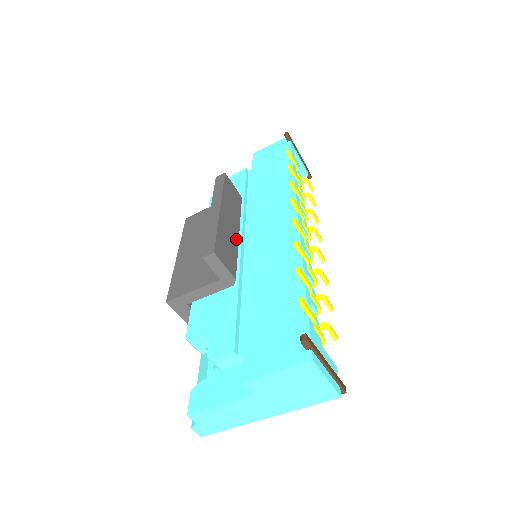
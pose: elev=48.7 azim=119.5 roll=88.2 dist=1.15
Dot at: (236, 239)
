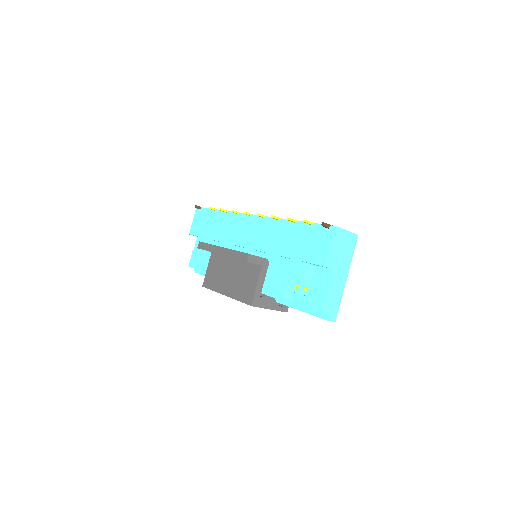
Dot at: occluded
